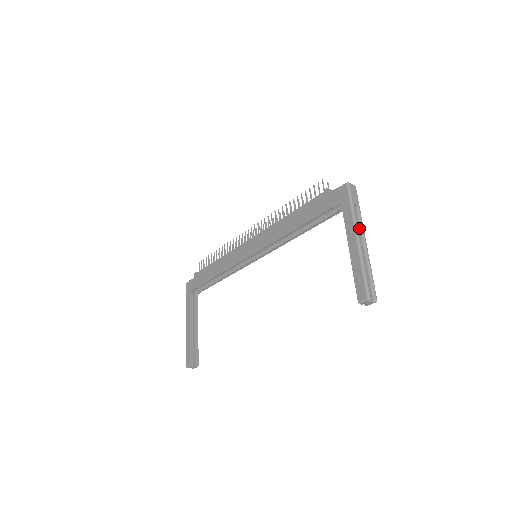
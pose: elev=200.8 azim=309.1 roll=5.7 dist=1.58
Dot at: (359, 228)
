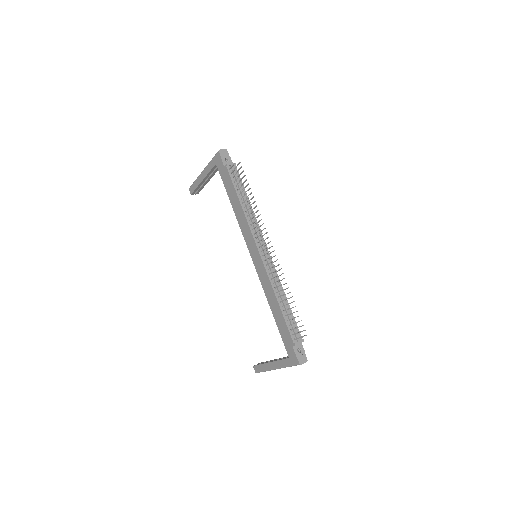
Dot at: occluded
